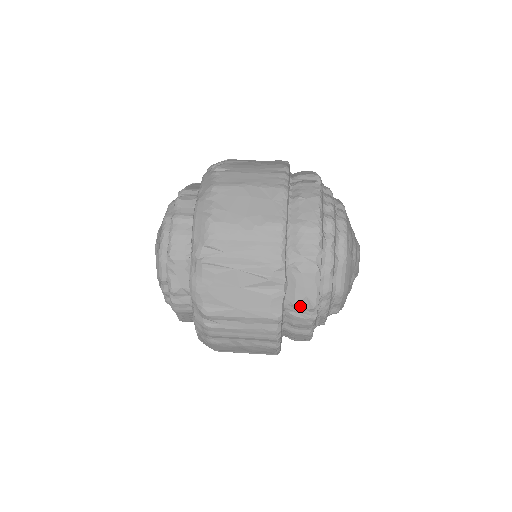
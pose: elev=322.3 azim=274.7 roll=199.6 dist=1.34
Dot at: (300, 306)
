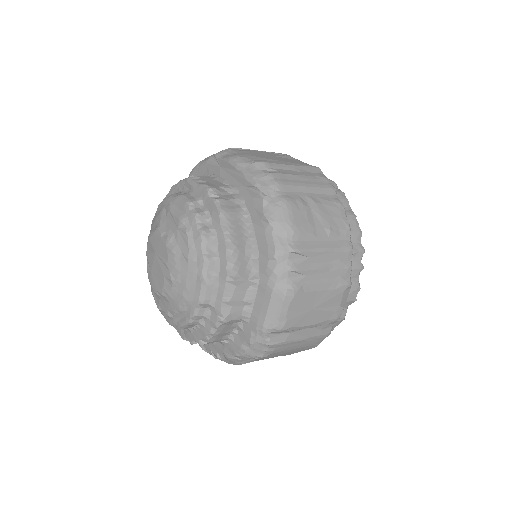
Dot at: occluded
